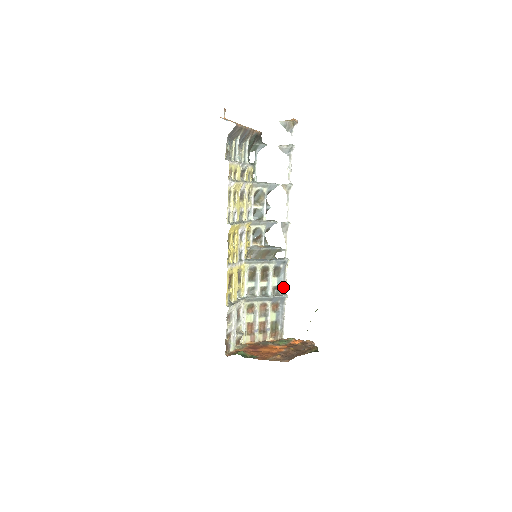
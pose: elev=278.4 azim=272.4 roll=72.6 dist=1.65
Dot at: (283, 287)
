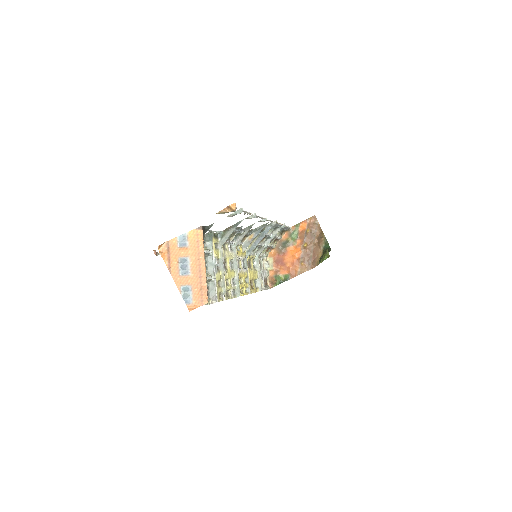
Dot at: (279, 226)
